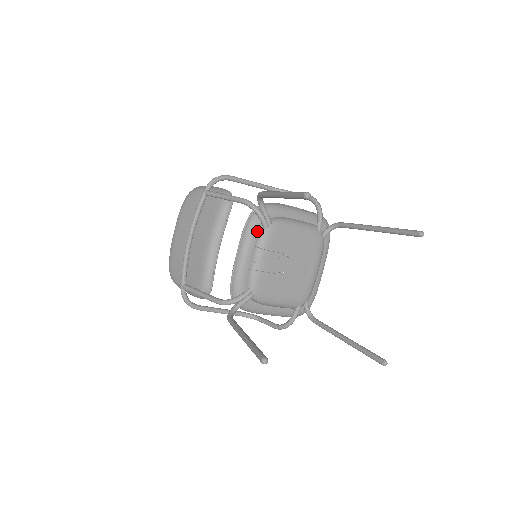
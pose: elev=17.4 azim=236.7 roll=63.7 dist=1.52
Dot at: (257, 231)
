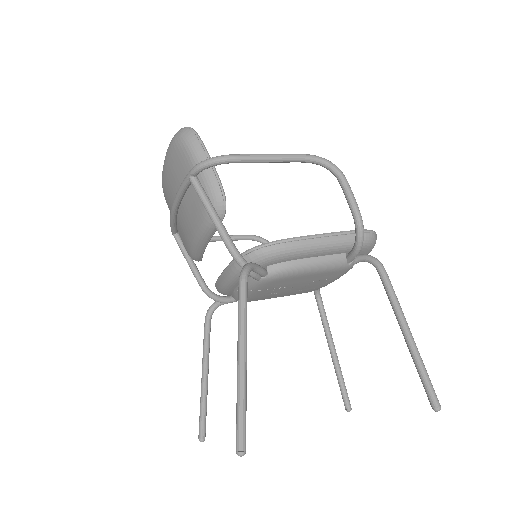
Dot at: occluded
